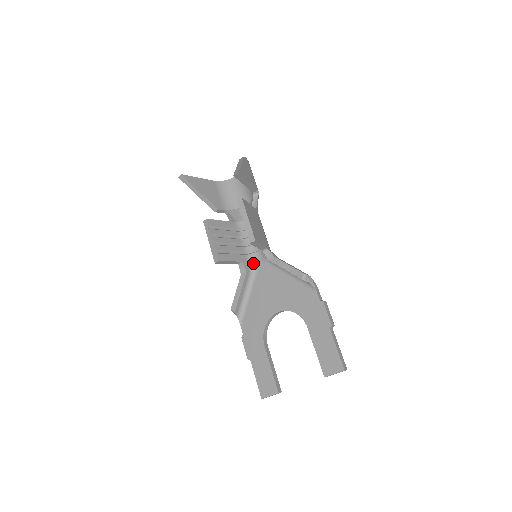
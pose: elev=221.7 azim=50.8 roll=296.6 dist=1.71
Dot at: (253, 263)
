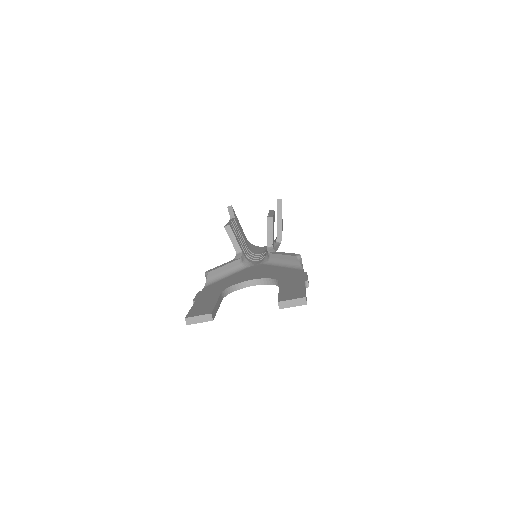
Dot at: (249, 262)
